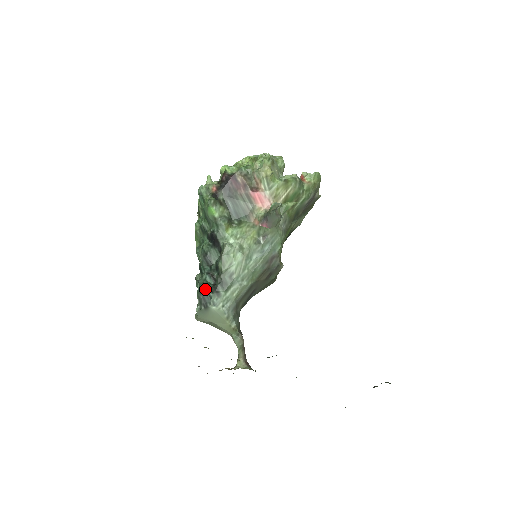
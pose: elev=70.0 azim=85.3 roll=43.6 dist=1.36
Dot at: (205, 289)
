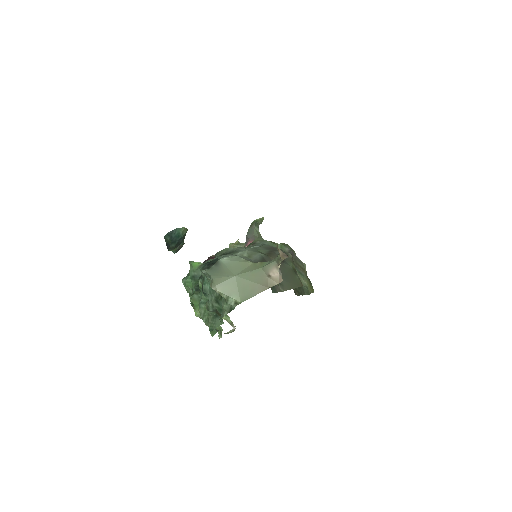
Dot at: (208, 262)
